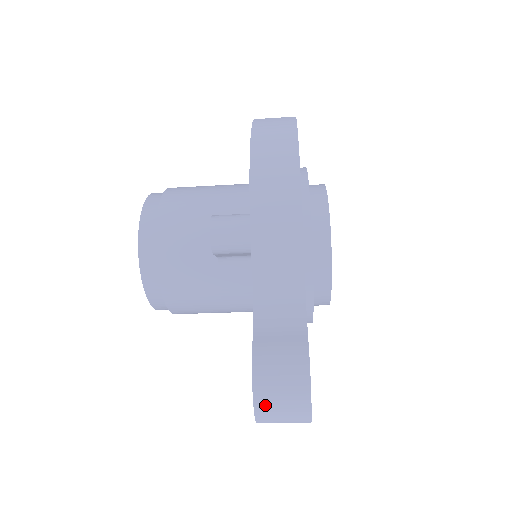
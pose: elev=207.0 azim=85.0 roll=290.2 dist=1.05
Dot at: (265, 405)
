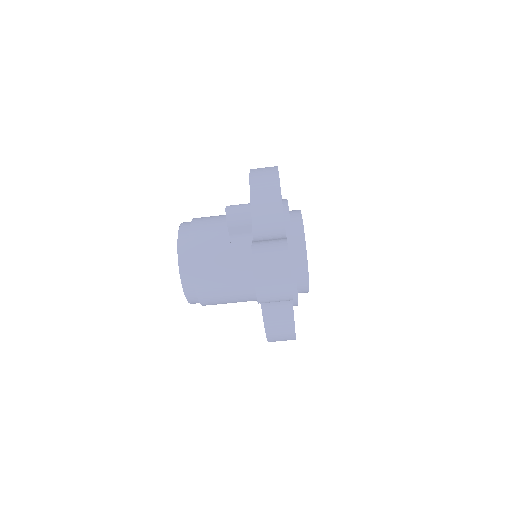
Dot at: (260, 268)
